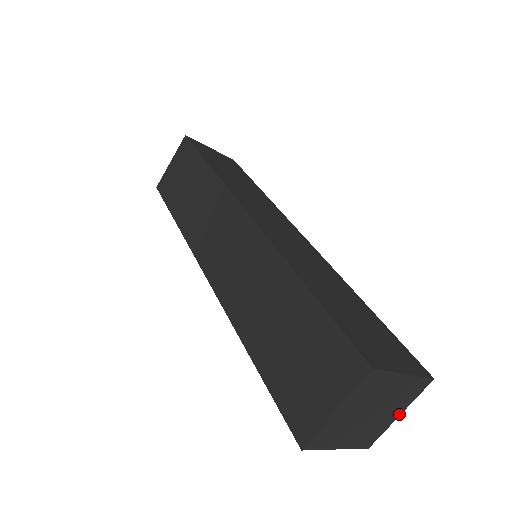
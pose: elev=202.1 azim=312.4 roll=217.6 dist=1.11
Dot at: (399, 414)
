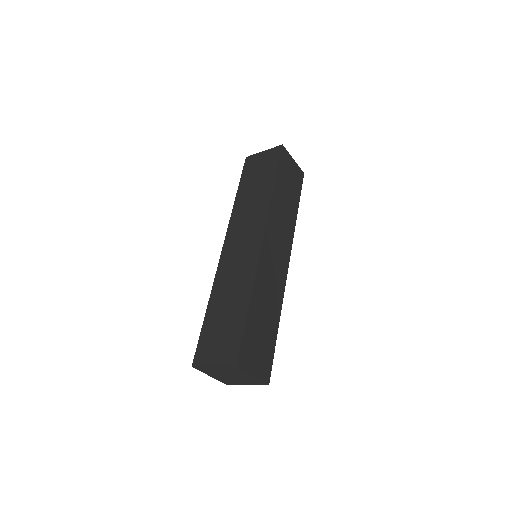
Dot at: (246, 384)
